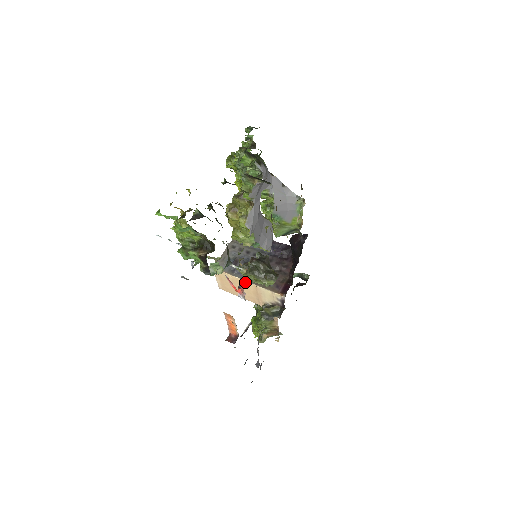
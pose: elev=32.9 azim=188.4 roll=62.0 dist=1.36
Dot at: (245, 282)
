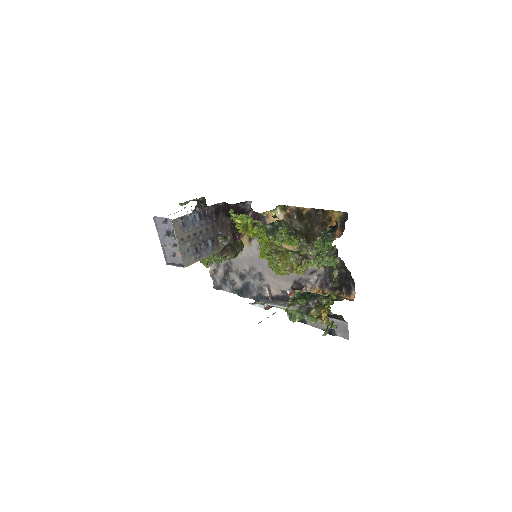
Dot at: occluded
